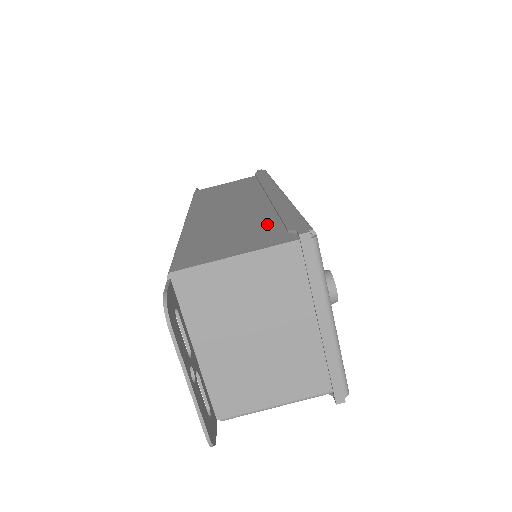
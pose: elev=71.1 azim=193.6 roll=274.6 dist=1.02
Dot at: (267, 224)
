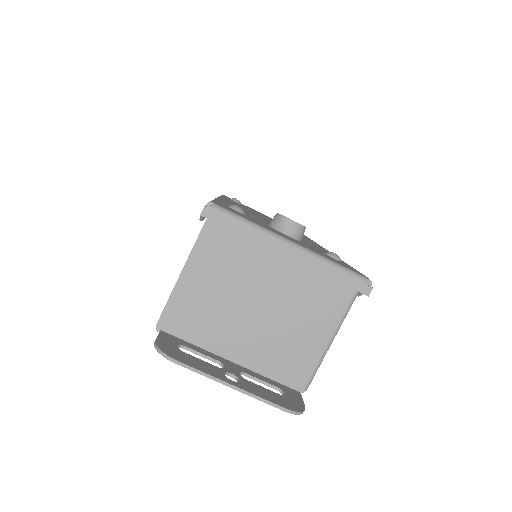
Dot at: occluded
